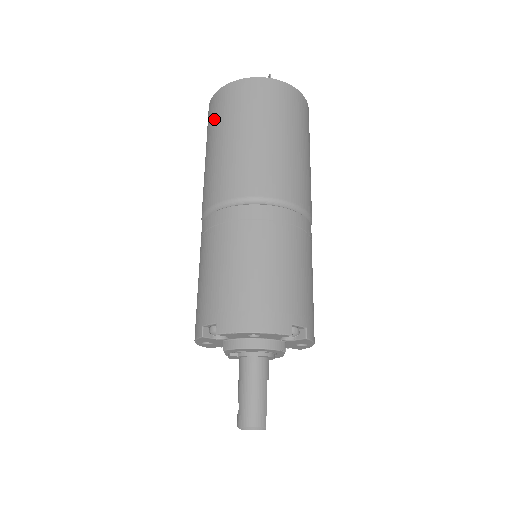
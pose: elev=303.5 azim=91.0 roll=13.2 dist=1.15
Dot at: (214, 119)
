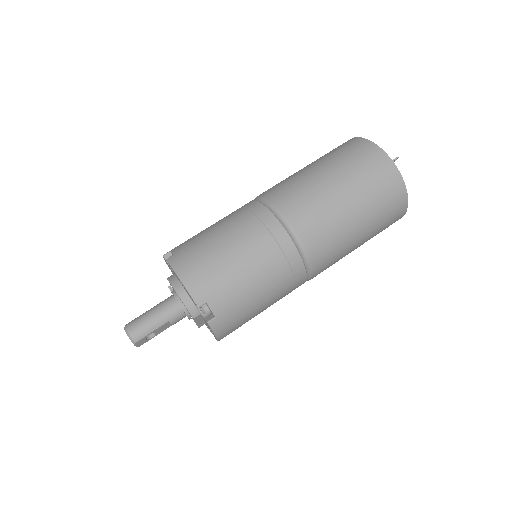
Dot at: (330, 152)
